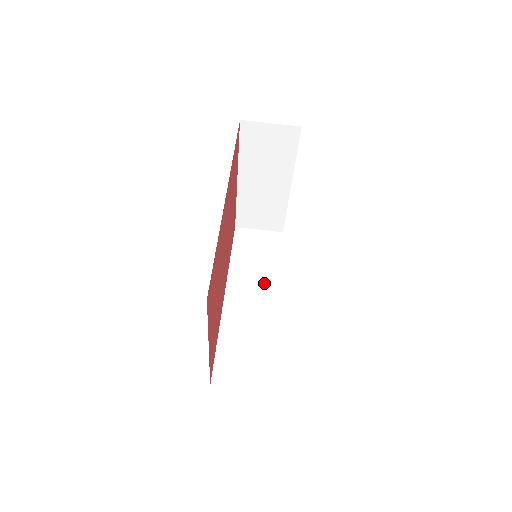
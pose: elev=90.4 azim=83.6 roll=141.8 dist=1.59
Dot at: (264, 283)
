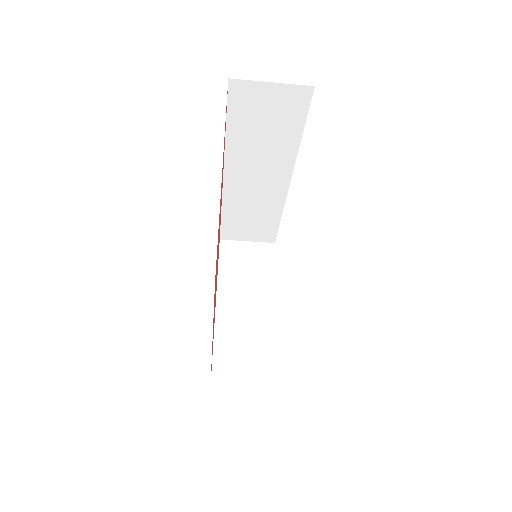
Dot at: (274, 163)
